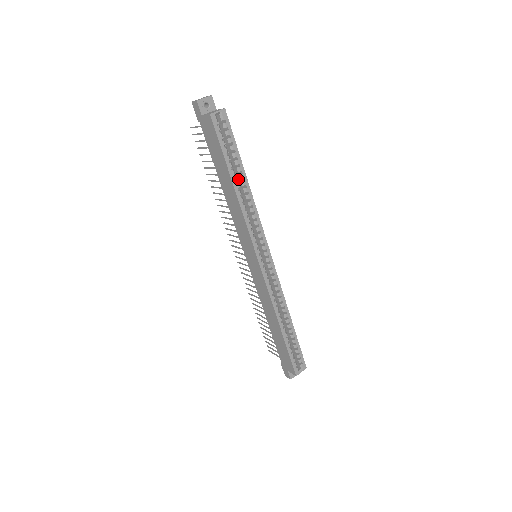
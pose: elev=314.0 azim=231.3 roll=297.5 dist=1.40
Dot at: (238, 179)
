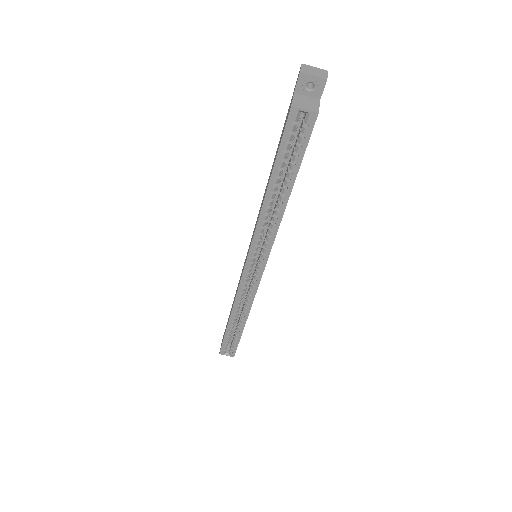
Dot at: occluded
